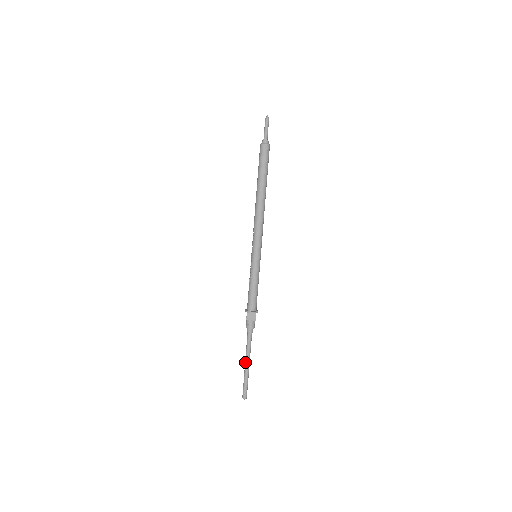
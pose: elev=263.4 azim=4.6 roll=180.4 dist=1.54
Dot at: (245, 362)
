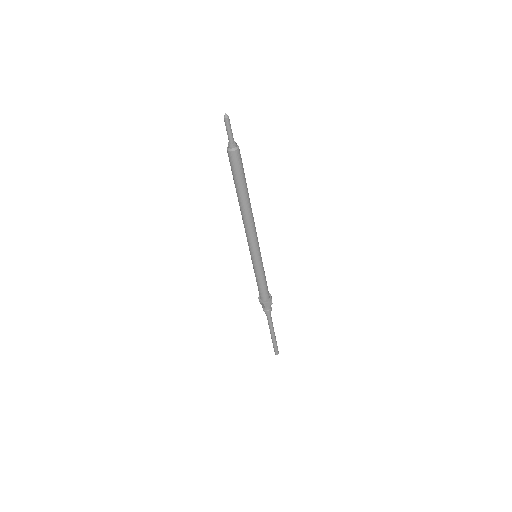
Dot at: (270, 331)
